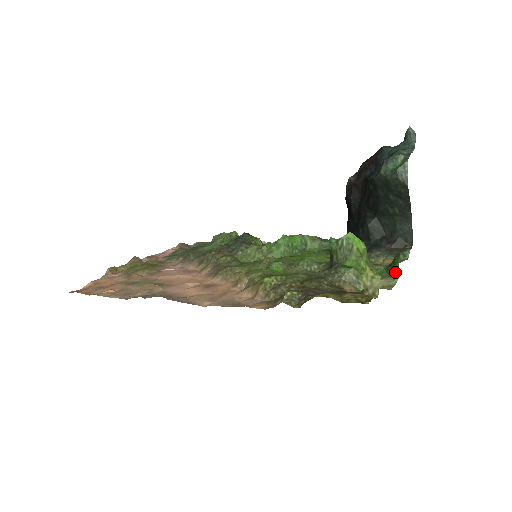
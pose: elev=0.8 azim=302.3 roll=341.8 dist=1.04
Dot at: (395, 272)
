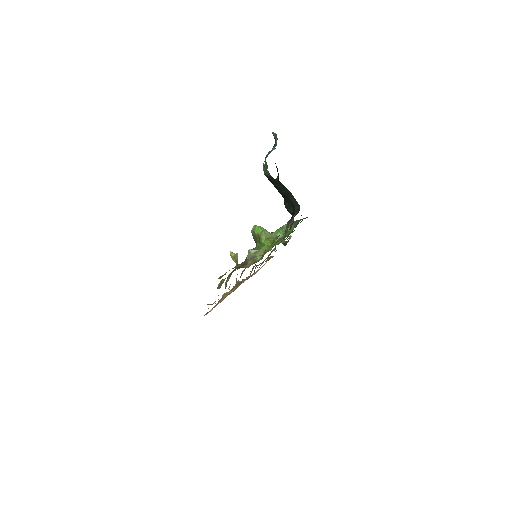
Dot at: occluded
